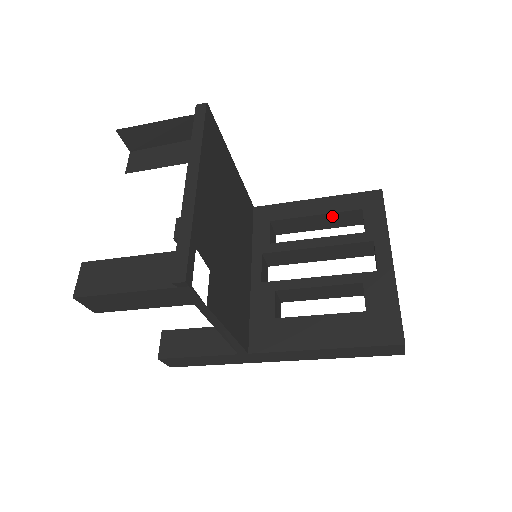
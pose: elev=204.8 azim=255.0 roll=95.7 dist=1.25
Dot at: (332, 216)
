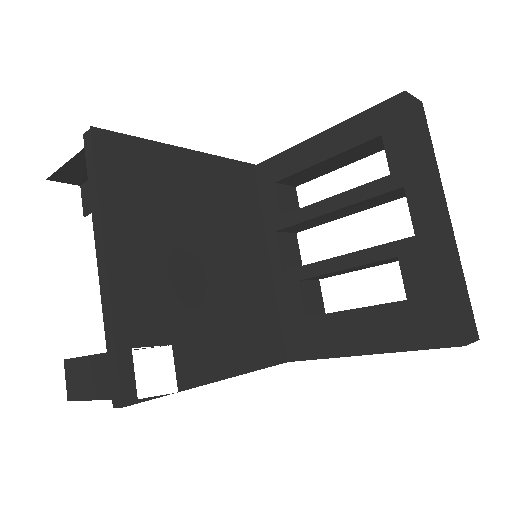
Dot at: (346, 153)
